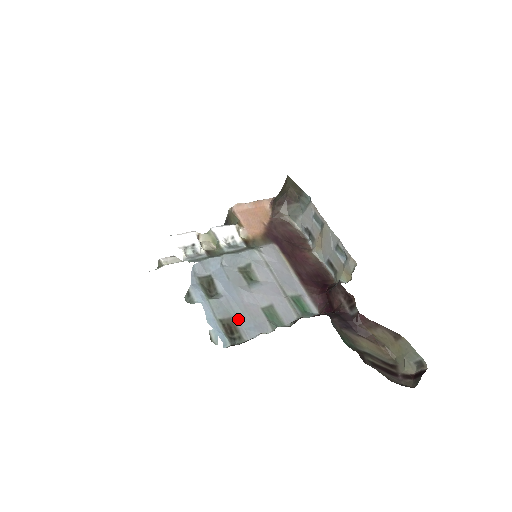
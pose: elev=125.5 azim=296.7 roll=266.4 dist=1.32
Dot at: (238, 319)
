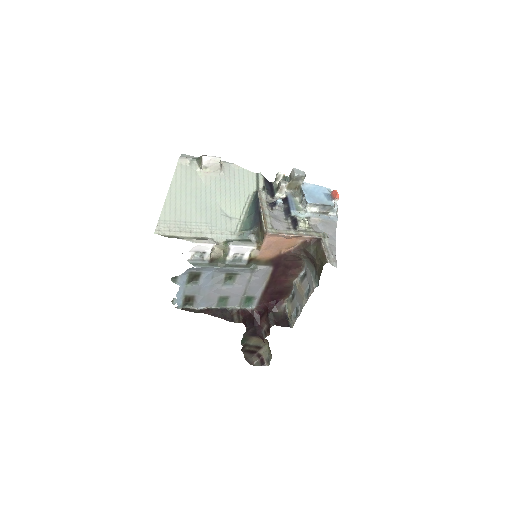
Dot at: (198, 298)
